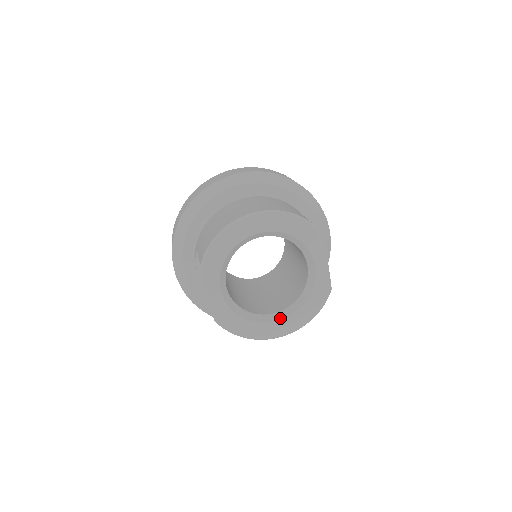
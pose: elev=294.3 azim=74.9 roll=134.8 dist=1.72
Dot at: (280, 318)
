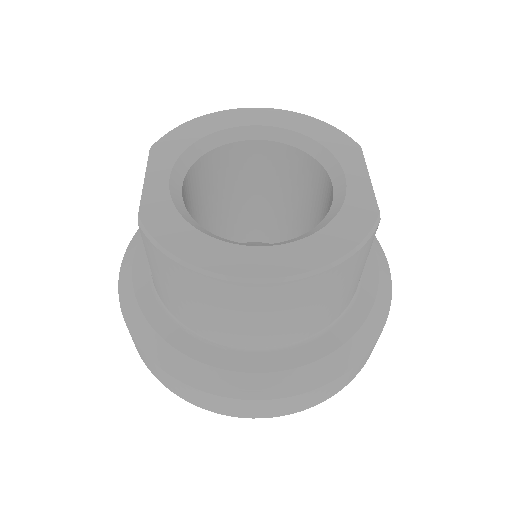
Dot at: (269, 245)
